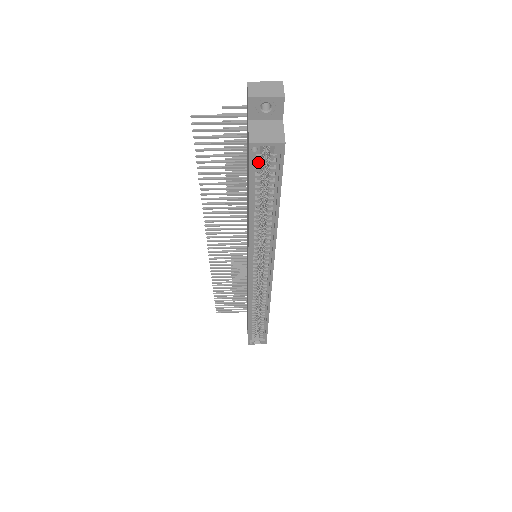
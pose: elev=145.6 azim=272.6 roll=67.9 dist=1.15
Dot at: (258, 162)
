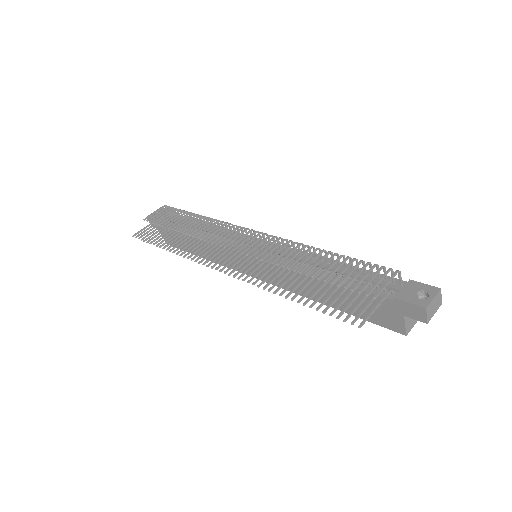
Dot at: occluded
